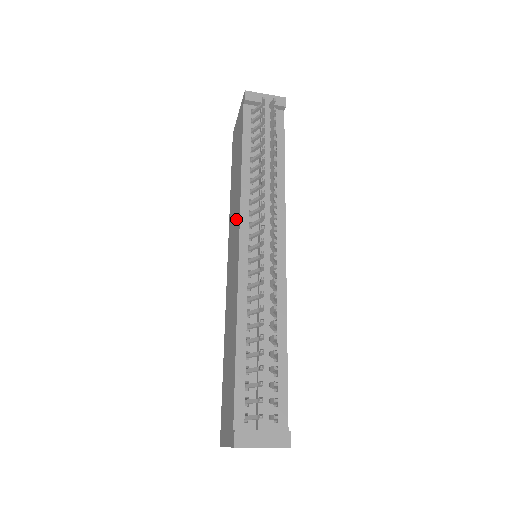
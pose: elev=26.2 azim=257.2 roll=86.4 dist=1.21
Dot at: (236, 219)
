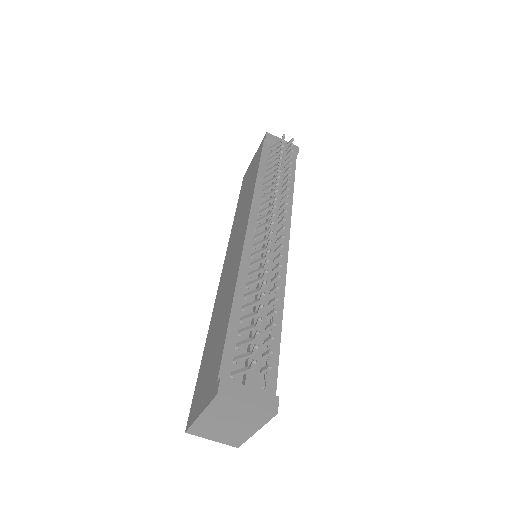
Dot at: (243, 219)
